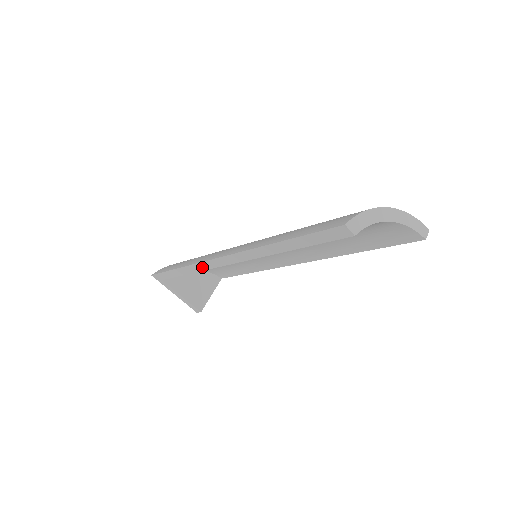
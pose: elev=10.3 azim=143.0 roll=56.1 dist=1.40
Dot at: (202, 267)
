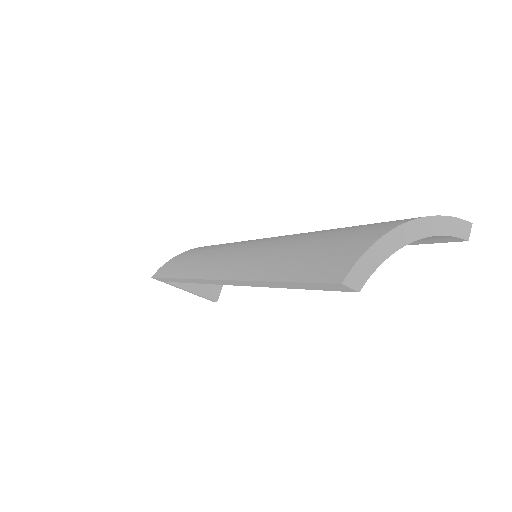
Dot at: (195, 281)
